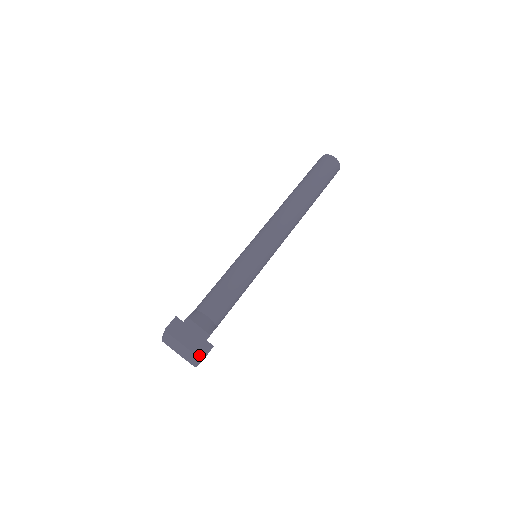
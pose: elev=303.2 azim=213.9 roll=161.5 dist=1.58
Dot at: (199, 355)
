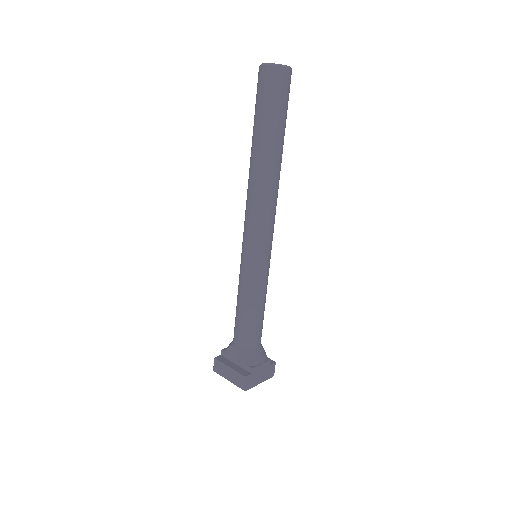
Dot at: (271, 377)
